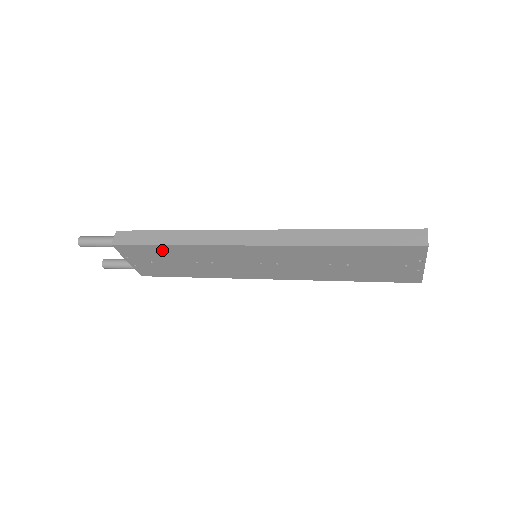
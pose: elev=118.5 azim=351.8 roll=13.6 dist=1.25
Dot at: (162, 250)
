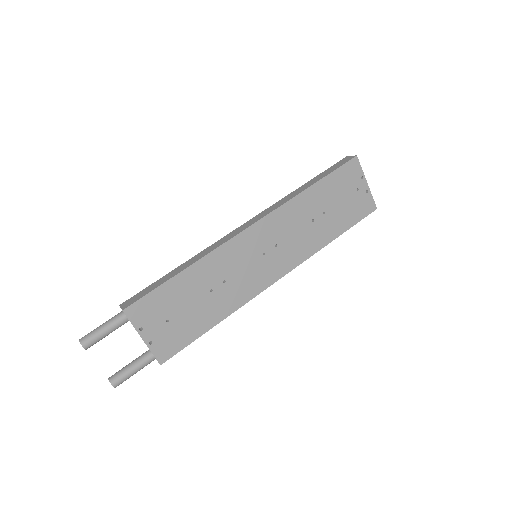
Dot at: (175, 287)
